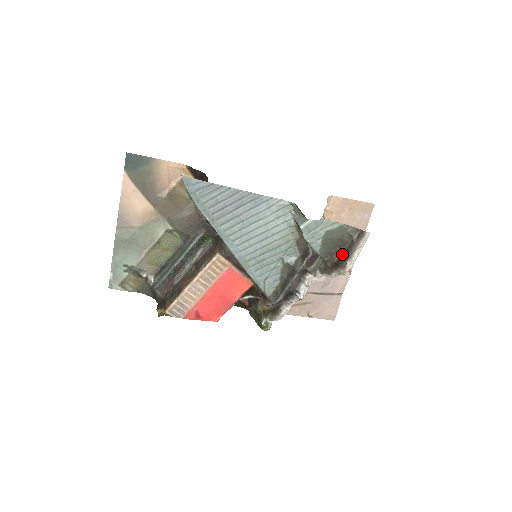
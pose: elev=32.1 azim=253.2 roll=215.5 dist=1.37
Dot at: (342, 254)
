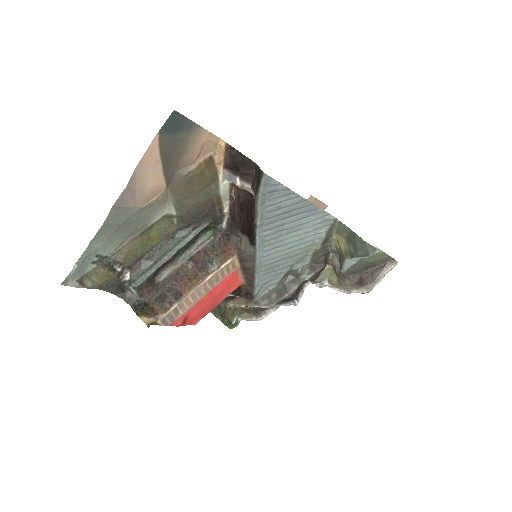
Dot at: (364, 274)
